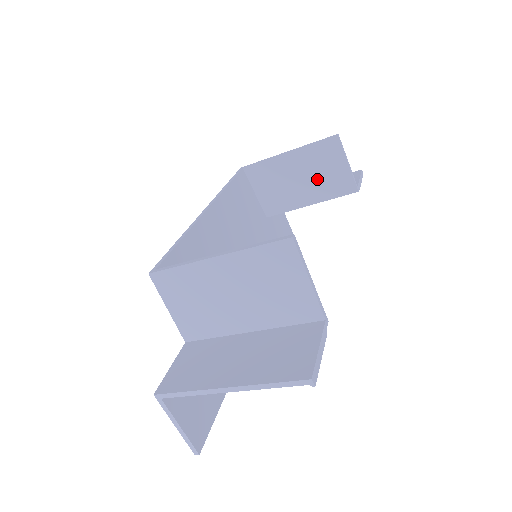
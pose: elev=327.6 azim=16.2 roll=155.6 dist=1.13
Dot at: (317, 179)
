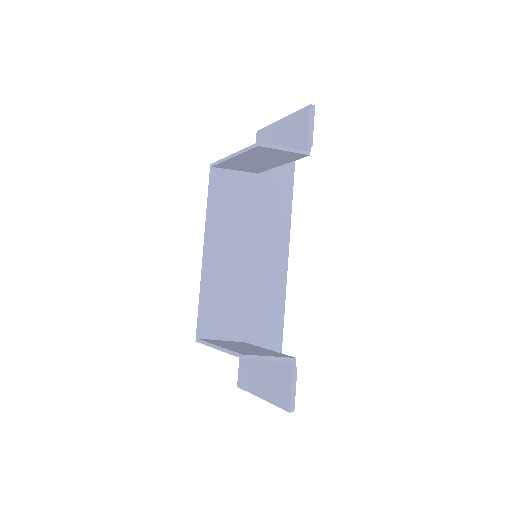
Dot at: (270, 159)
